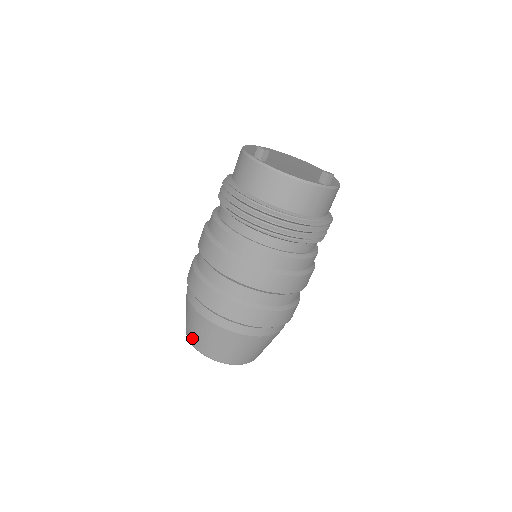
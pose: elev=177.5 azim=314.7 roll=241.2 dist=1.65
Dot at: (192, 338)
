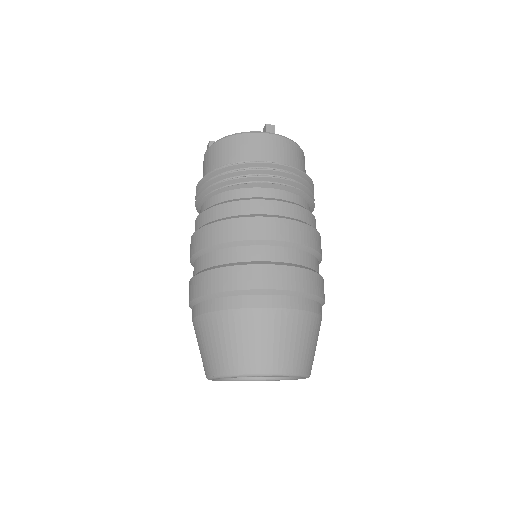
Dot at: (204, 366)
